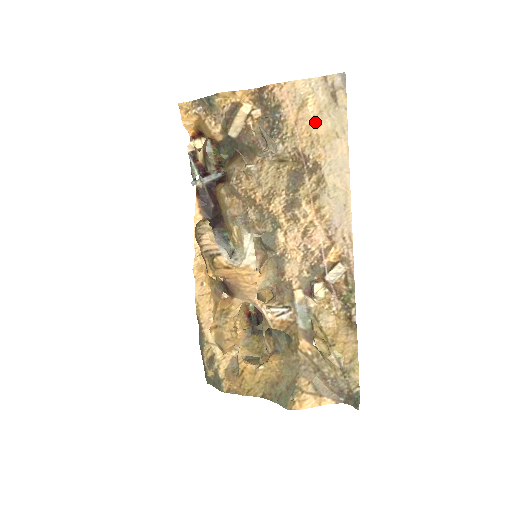
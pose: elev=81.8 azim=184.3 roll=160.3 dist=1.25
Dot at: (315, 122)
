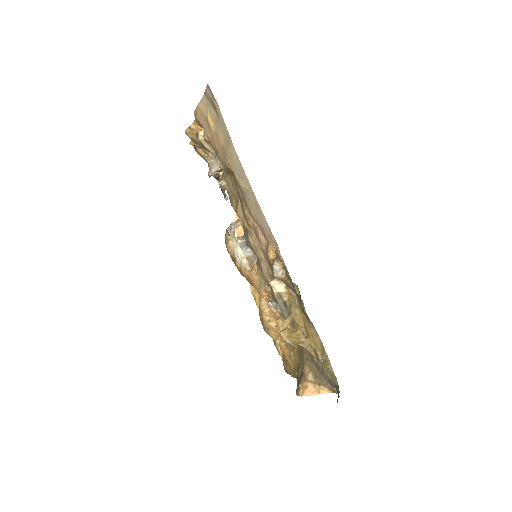
Dot at: (217, 135)
